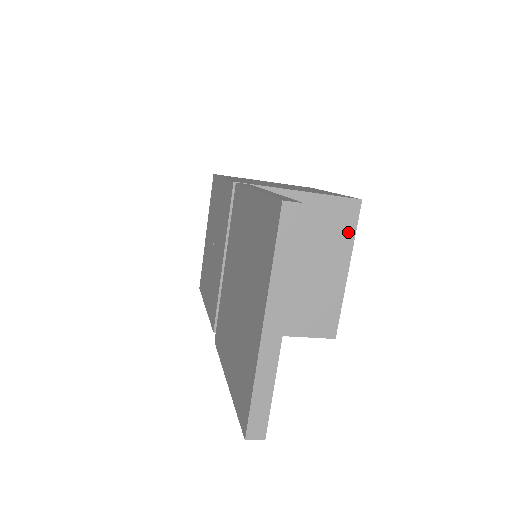
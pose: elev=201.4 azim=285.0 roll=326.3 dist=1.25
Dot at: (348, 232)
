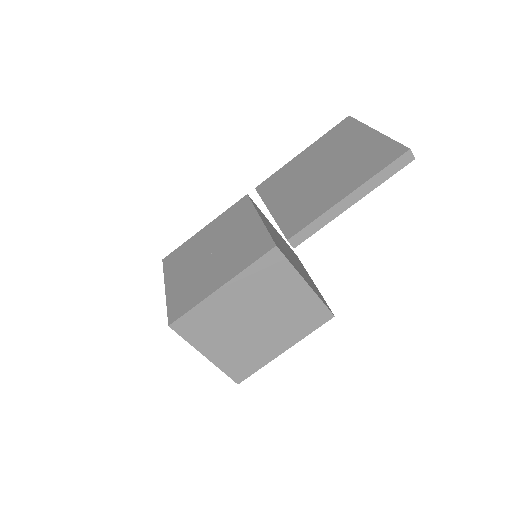
Dot at: occluded
